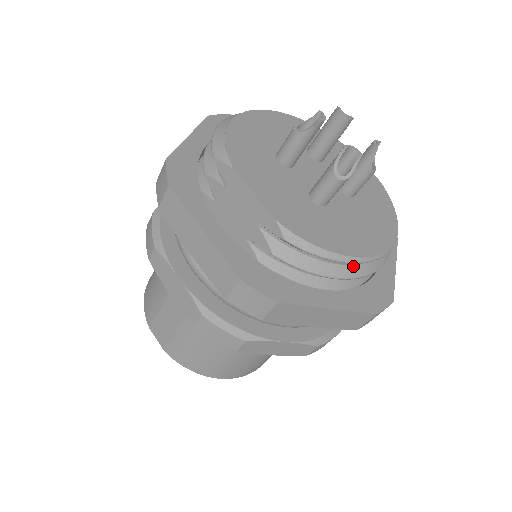
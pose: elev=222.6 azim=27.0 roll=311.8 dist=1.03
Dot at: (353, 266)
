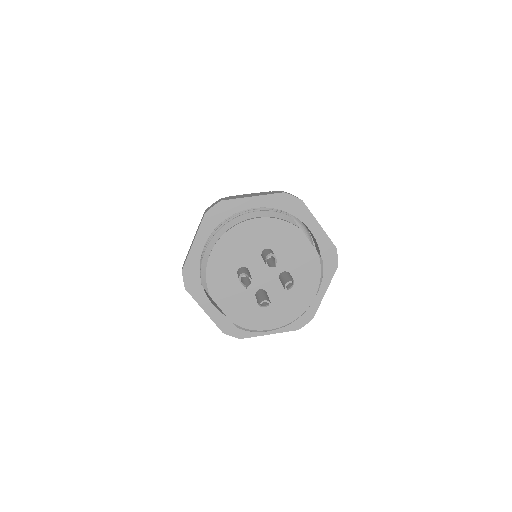
Dot at: occluded
